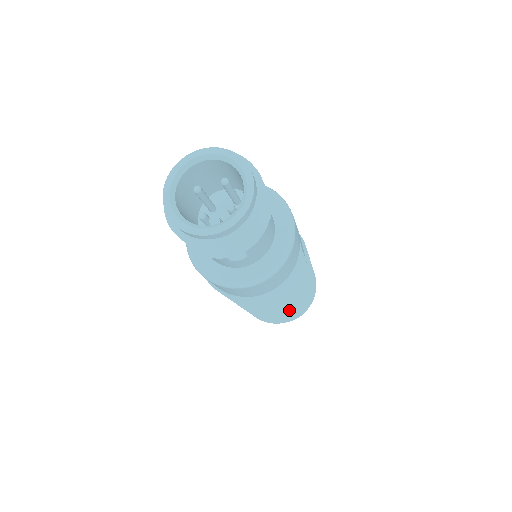
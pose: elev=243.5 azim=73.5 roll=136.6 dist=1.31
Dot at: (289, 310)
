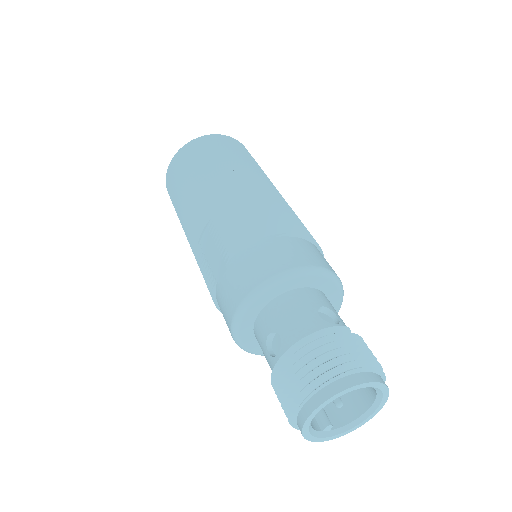
Dot at: occluded
